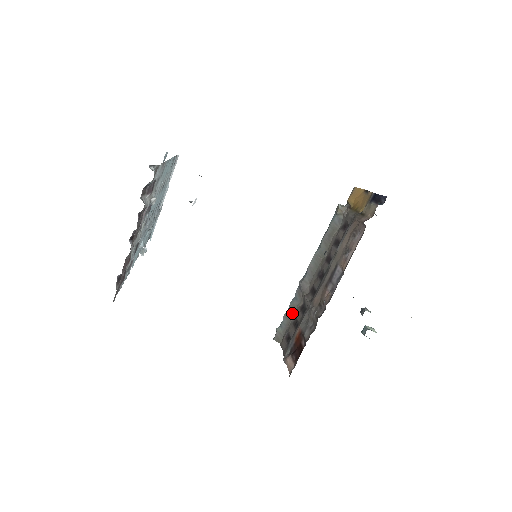
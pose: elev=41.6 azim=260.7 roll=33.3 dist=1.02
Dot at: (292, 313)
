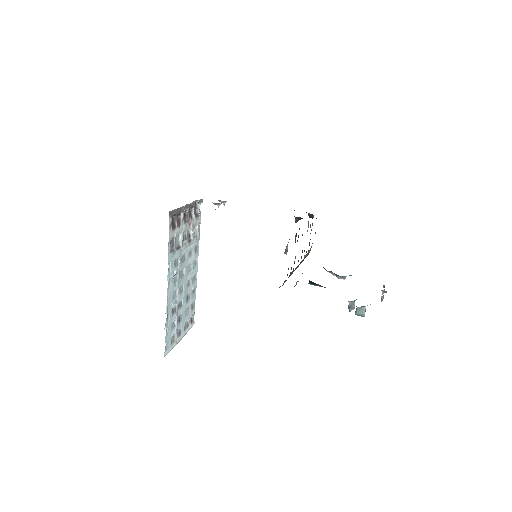
Dot at: occluded
